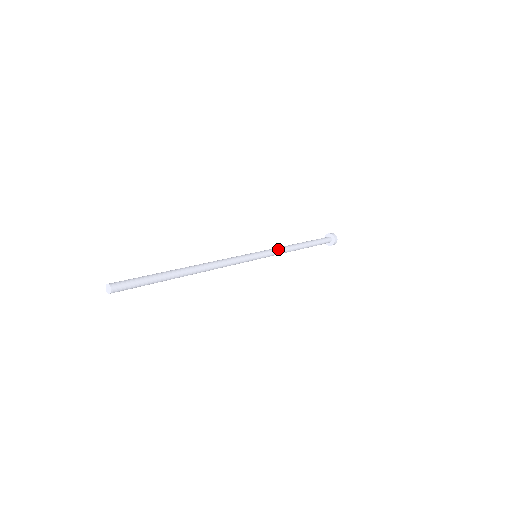
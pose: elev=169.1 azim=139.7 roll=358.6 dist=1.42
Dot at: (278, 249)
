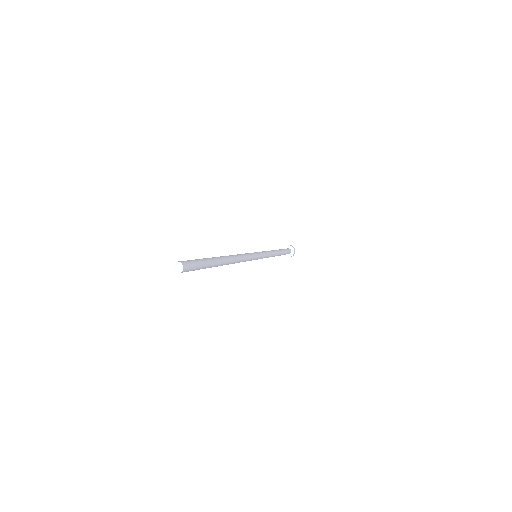
Dot at: (269, 254)
